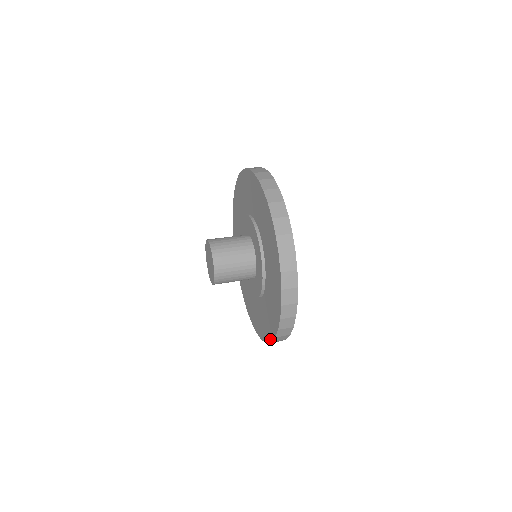
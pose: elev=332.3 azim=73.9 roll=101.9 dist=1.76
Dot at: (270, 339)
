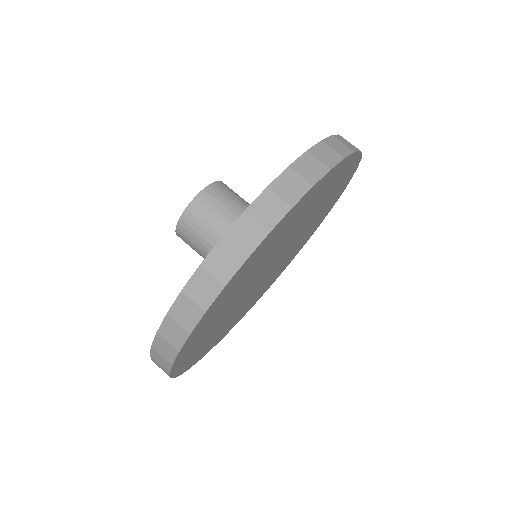
Dot at: occluded
